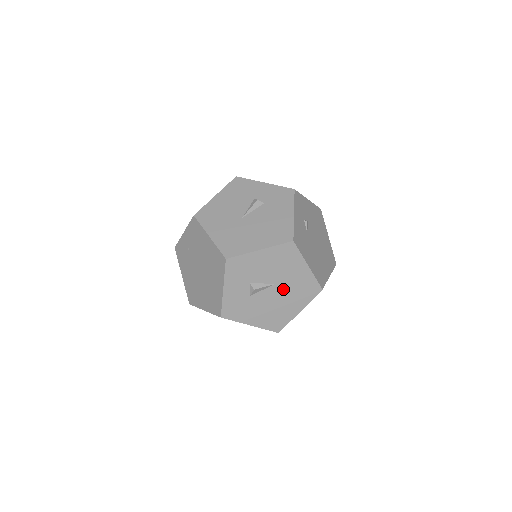
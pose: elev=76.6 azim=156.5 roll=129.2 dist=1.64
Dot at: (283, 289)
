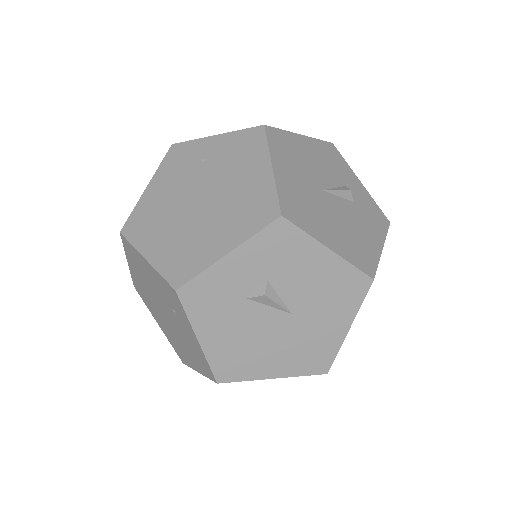
Dot at: (291, 329)
